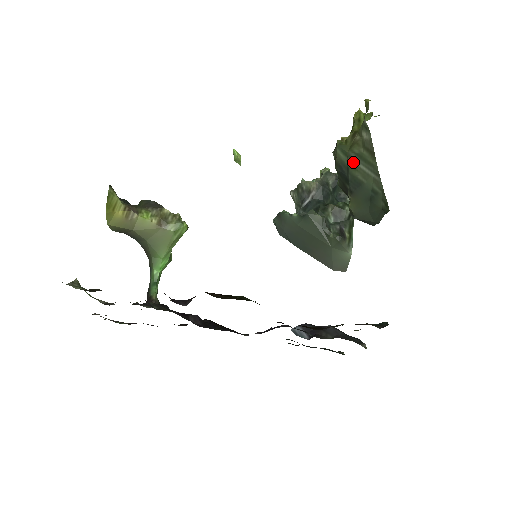
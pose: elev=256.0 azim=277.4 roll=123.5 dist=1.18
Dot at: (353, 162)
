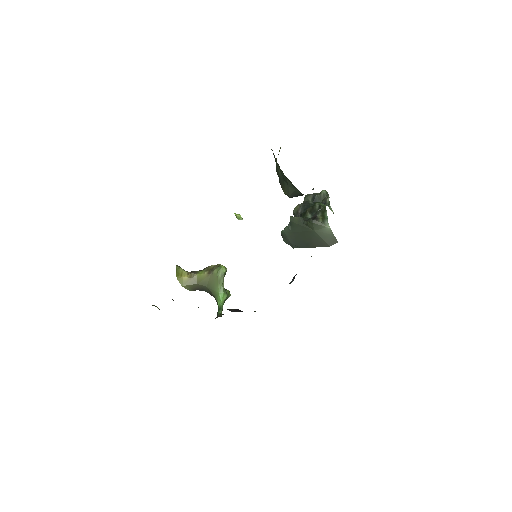
Dot at: occluded
